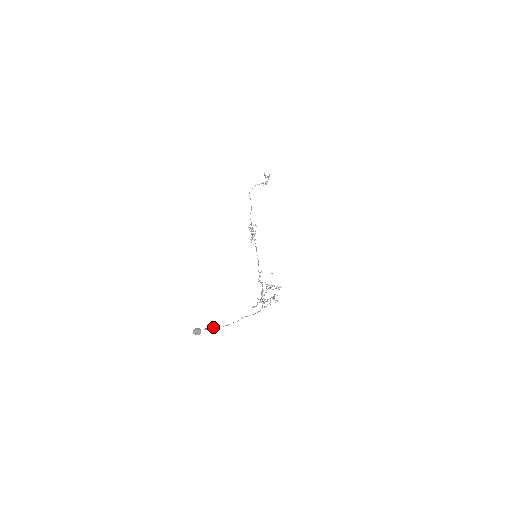
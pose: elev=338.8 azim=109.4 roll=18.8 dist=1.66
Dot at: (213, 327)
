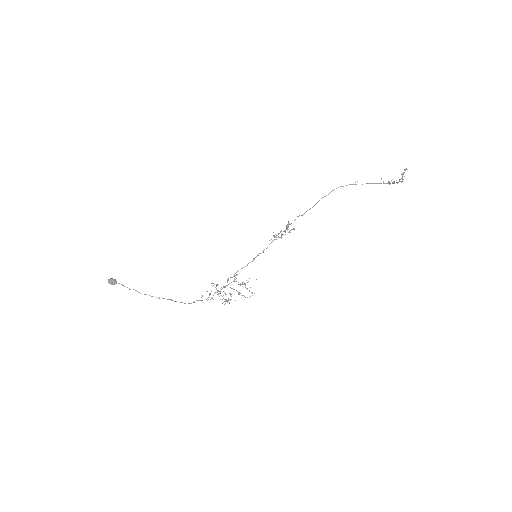
Dot at: occluded
